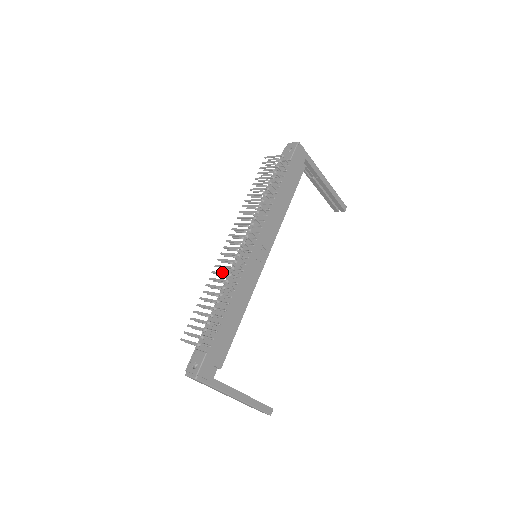
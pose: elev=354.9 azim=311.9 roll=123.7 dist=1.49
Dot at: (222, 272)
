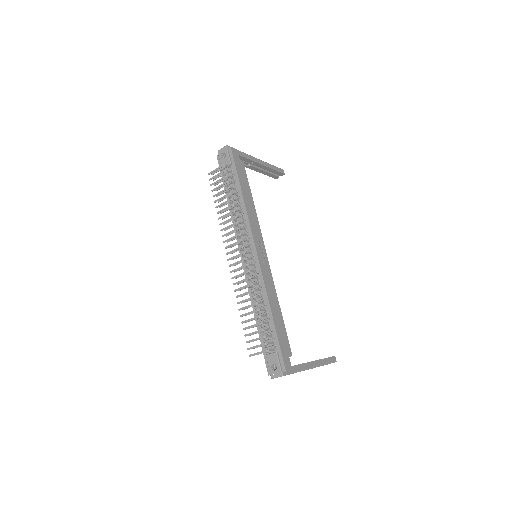
Dot at: (244, 286)
